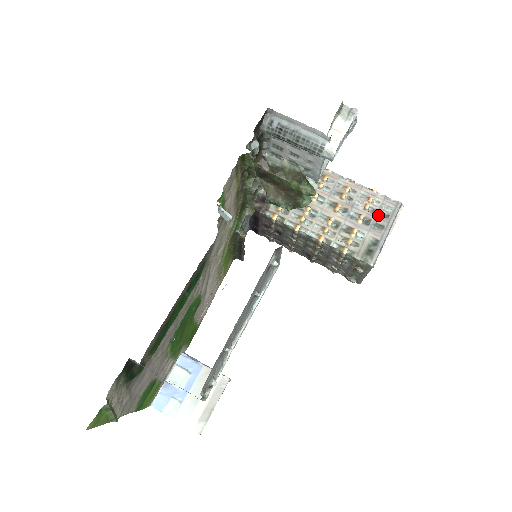
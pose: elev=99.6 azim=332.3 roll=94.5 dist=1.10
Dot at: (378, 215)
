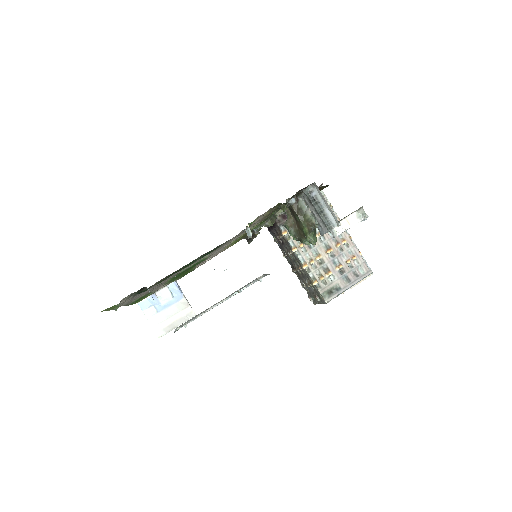
Dot at: (352, 271)
